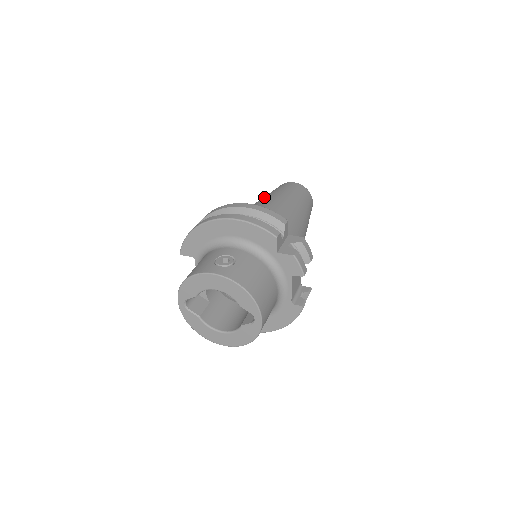
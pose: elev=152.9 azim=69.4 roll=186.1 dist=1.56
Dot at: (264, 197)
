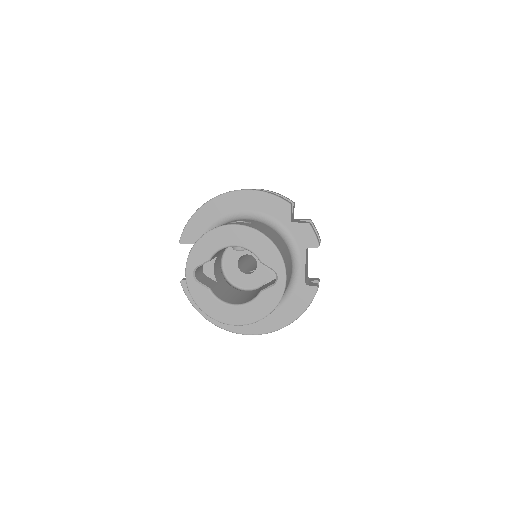
Dot at: occluded
